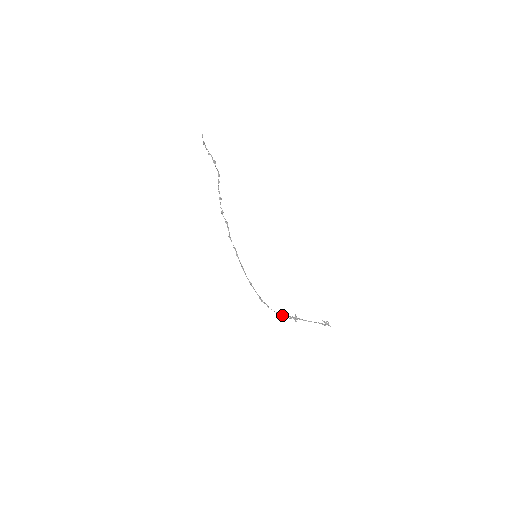
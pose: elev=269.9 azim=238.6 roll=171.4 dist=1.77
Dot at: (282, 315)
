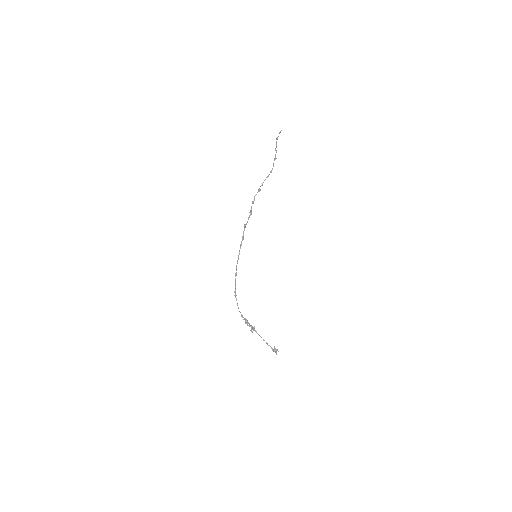
Dot at: (244, 318)
